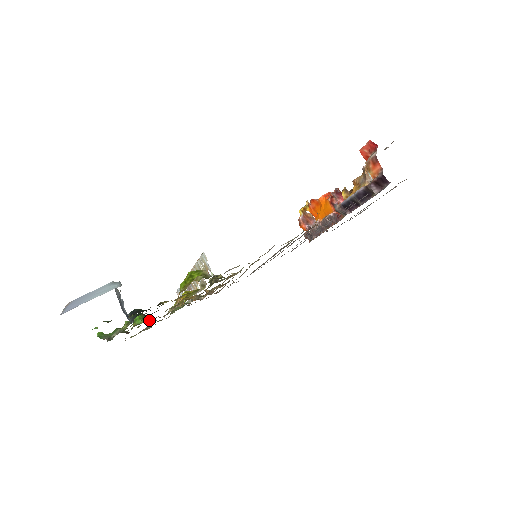
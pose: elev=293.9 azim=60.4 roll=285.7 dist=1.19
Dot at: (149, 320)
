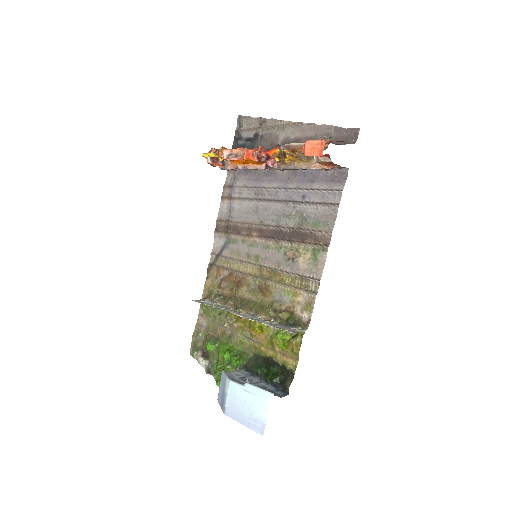
Dot at: (229, 347)
